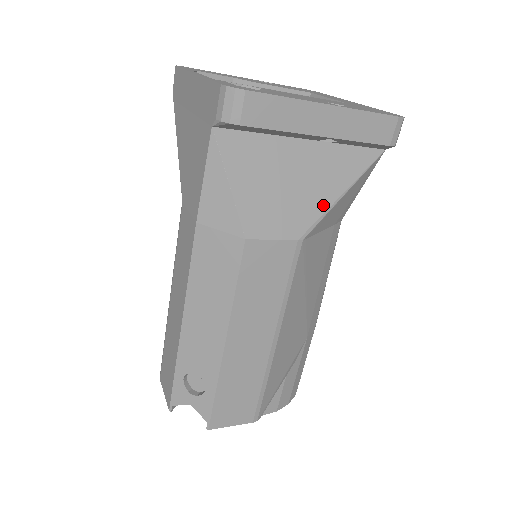
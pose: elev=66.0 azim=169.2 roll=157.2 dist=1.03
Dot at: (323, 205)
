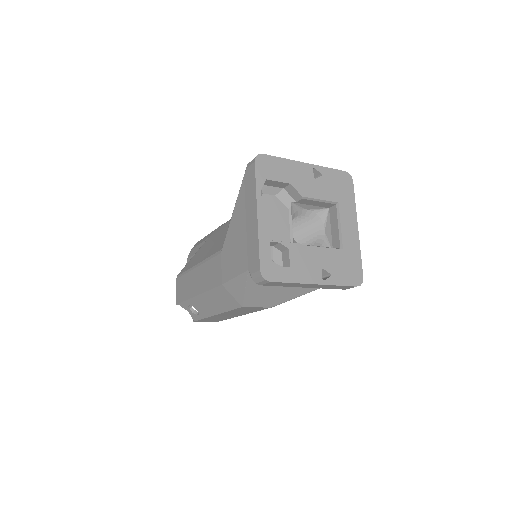
Dot at: (293, 297)
